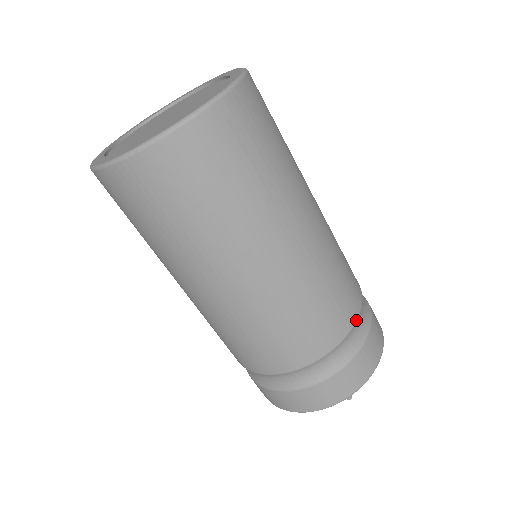
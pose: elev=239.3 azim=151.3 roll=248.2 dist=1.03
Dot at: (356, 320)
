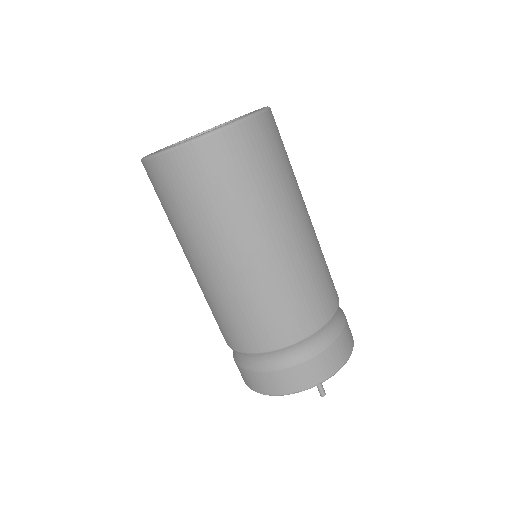
Dot at: (336, 310)
